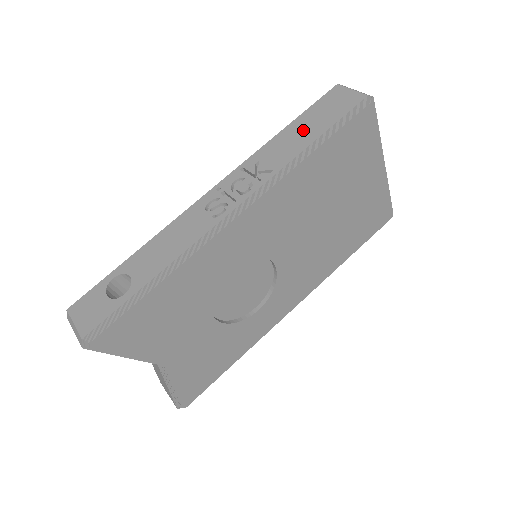
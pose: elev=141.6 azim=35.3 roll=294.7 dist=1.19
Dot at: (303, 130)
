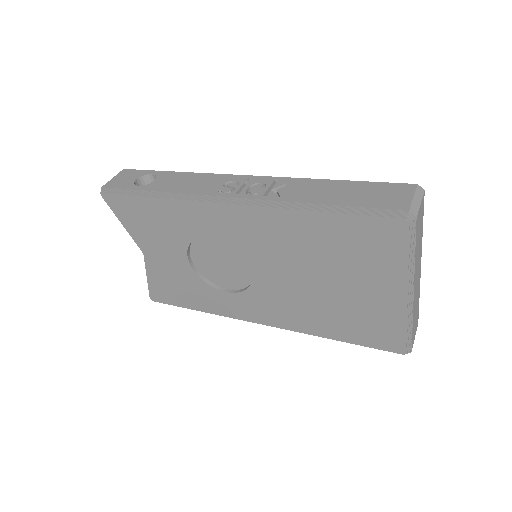
Dot at: (338, 191)
